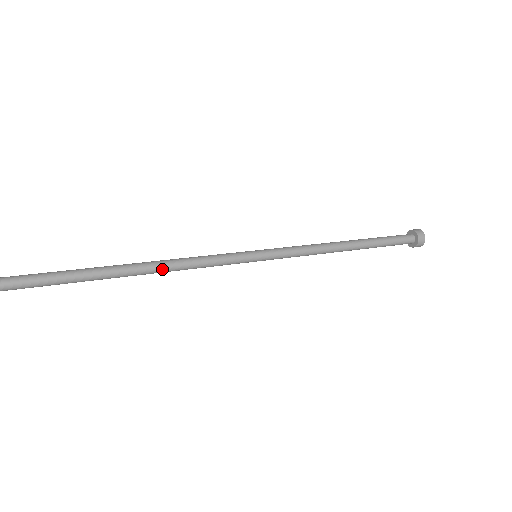
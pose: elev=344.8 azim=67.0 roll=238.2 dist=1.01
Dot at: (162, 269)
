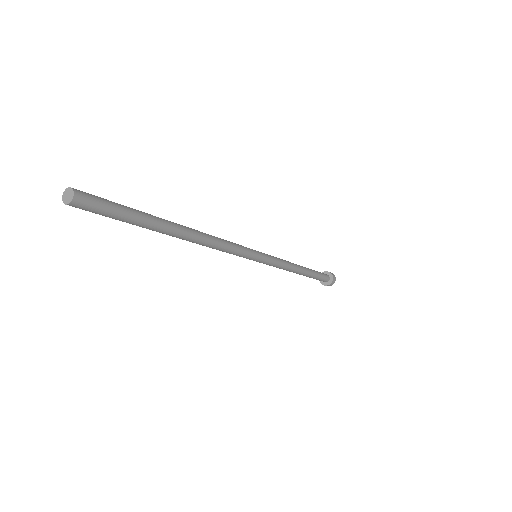
Dot at: (206, 236)
